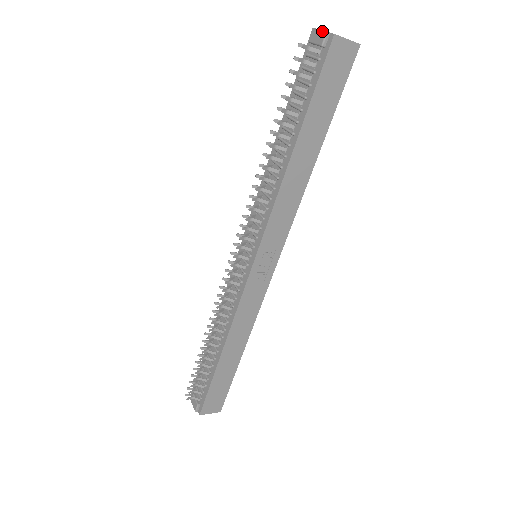
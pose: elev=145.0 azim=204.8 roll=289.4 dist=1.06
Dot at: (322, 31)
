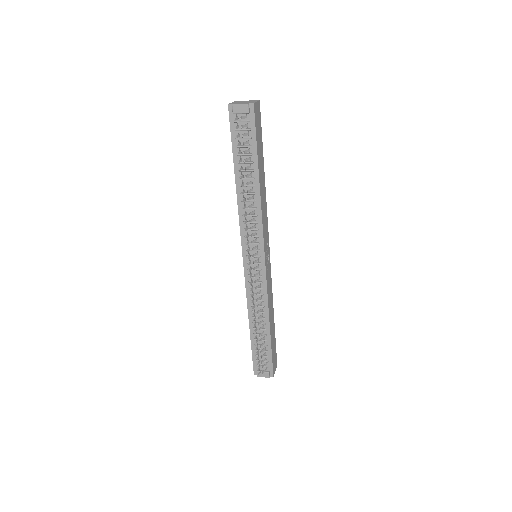
Dot at: (243, 105)
